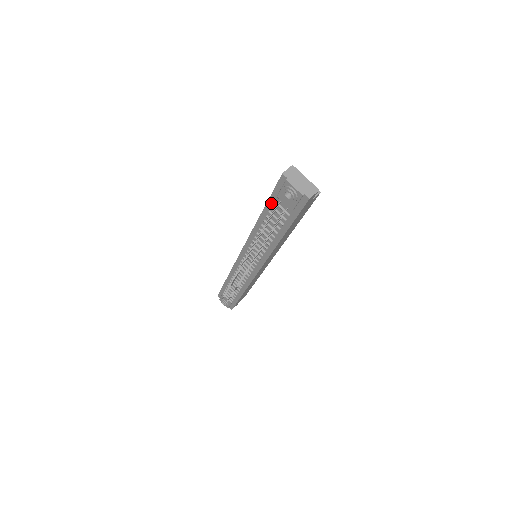
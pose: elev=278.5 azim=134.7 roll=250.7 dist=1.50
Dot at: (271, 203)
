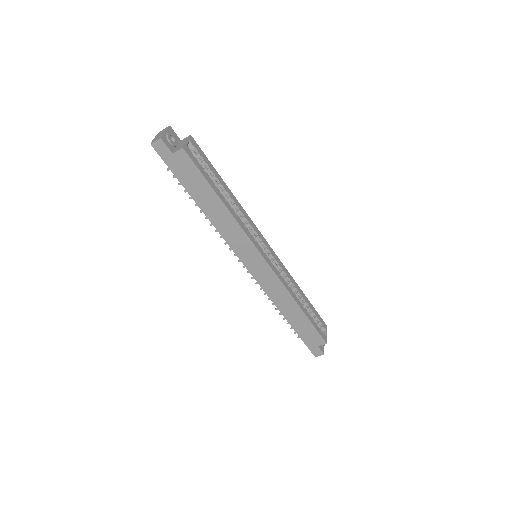
Dot at: occluded
